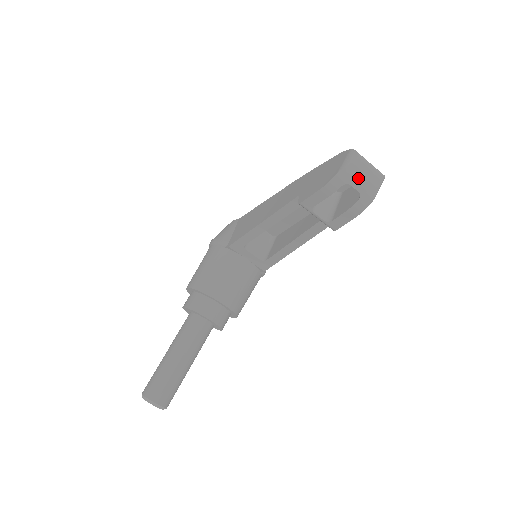
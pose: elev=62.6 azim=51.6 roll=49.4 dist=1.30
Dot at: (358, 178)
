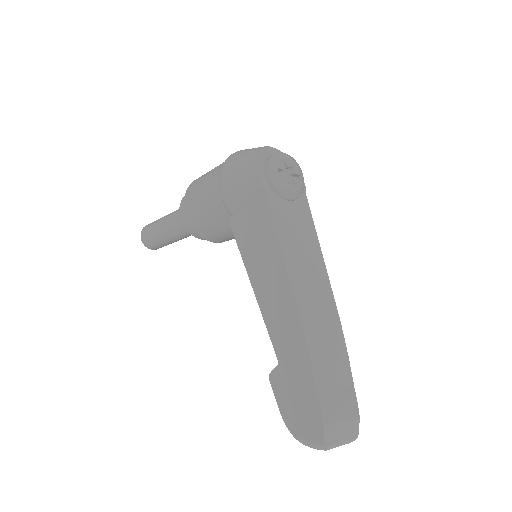
Dot at: occluded
